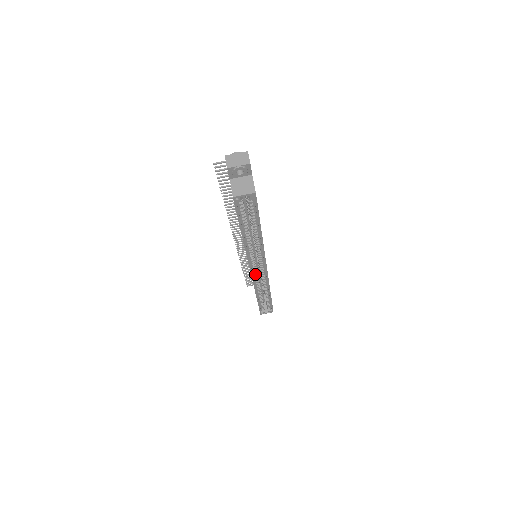
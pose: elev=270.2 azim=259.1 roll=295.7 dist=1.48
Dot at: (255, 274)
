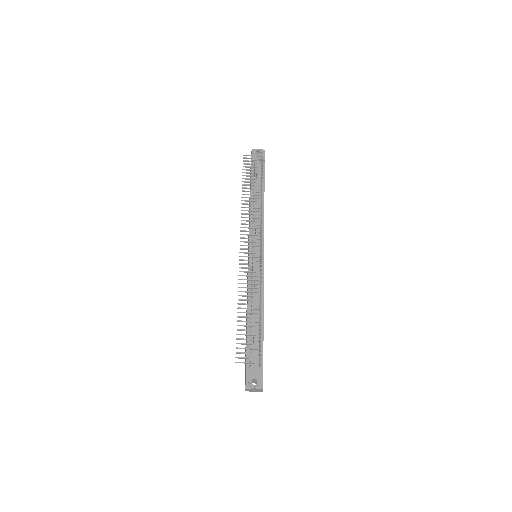
Dot at: occluded
